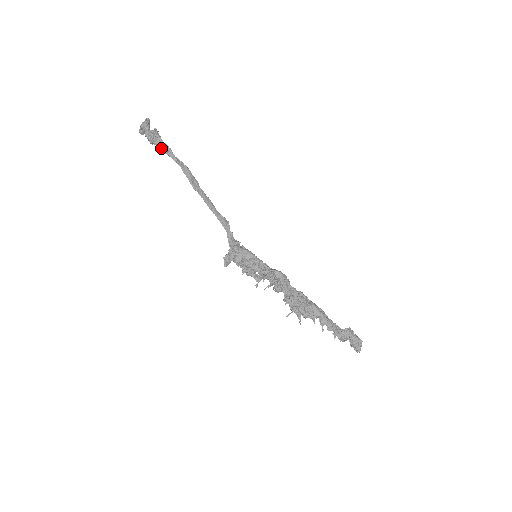
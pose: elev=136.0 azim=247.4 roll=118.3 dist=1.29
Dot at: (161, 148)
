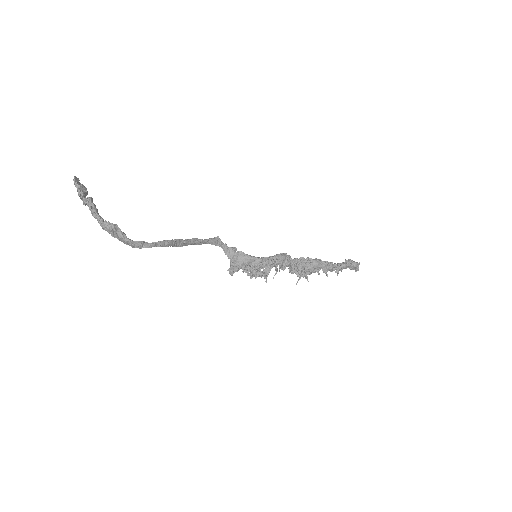
Dot at: (134, 246)
